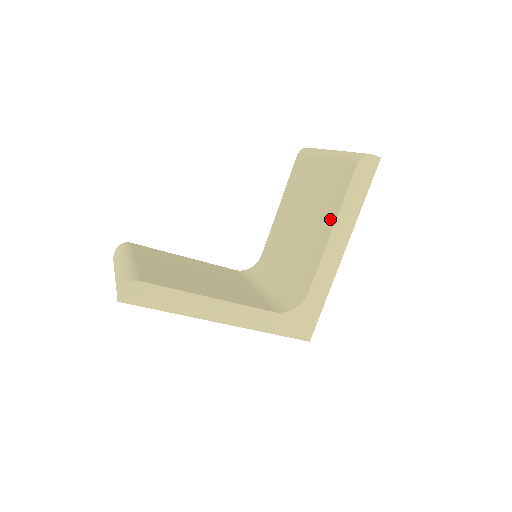
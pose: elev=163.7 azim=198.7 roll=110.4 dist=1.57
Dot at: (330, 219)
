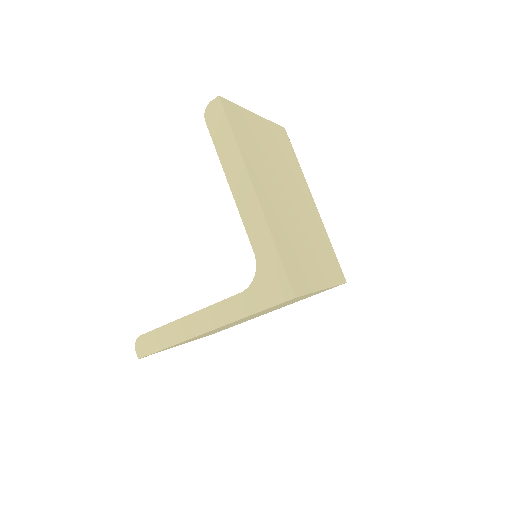
Dot at: occluded
